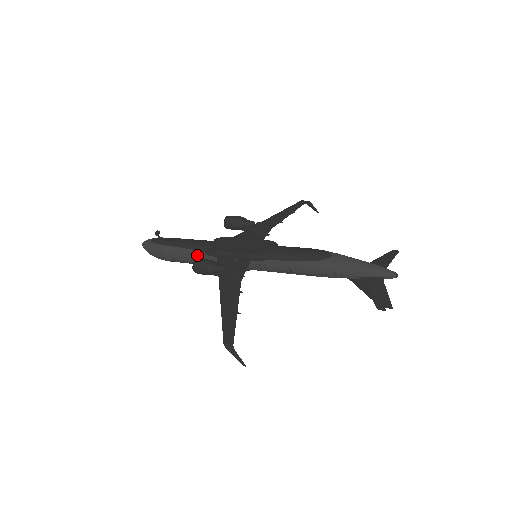
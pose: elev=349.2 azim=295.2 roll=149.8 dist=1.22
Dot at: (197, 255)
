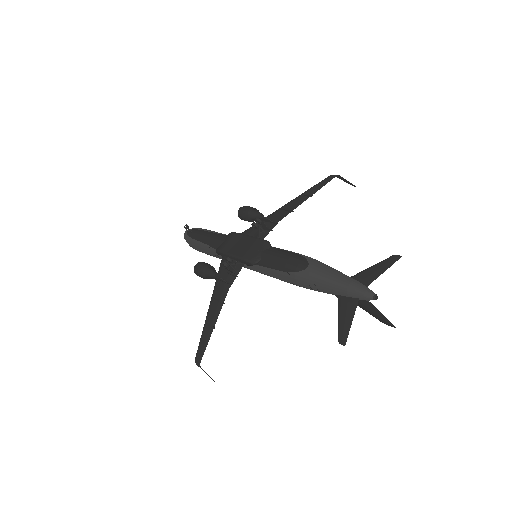
Dot at: (212, 252)
